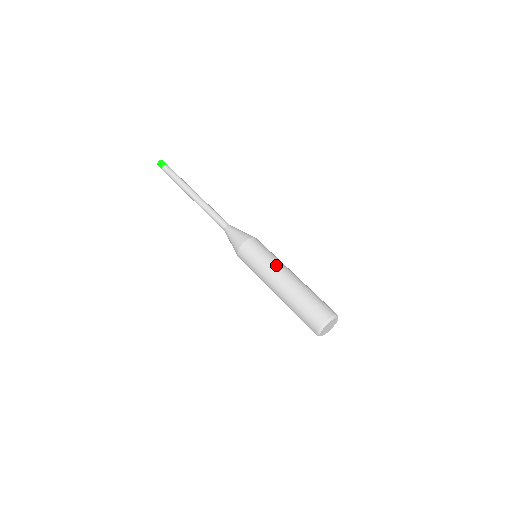
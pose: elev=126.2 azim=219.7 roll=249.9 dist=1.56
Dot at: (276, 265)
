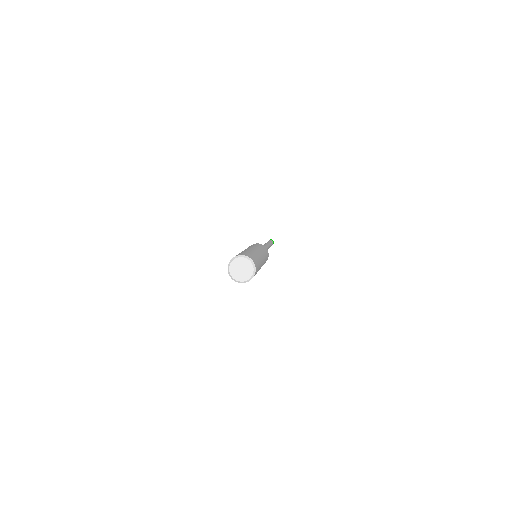
Dot at: (262, 251)
